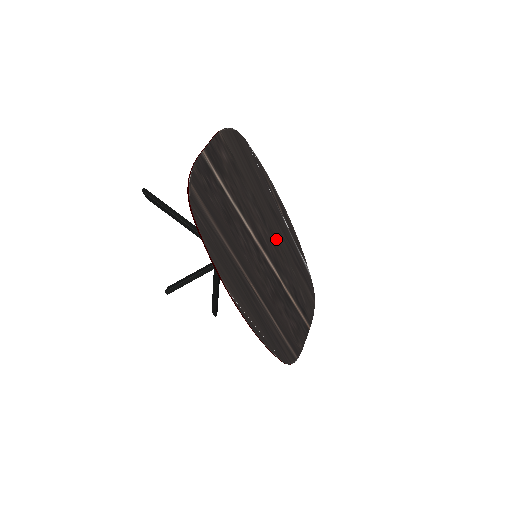
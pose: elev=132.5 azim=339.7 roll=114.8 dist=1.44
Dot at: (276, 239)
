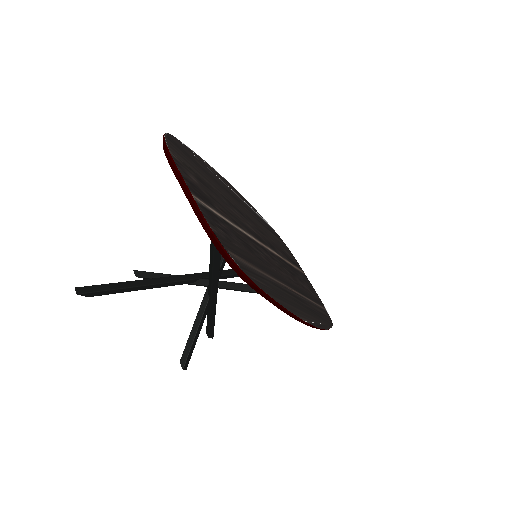
Dot at: (253, 222)
